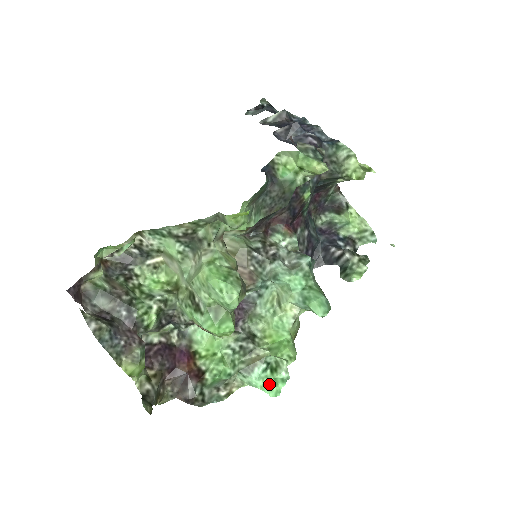
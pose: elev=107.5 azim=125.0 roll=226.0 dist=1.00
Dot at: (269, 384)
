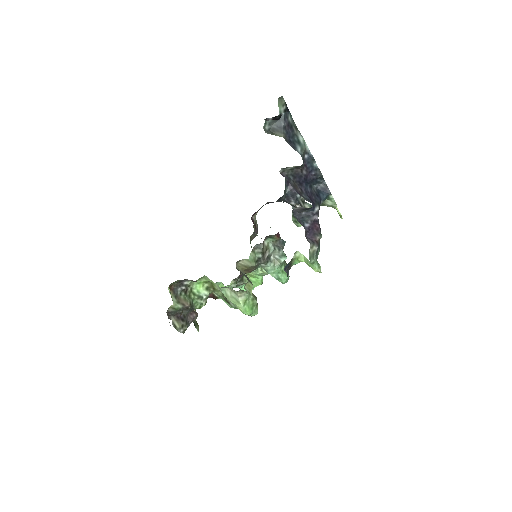
Dot at: occluded
